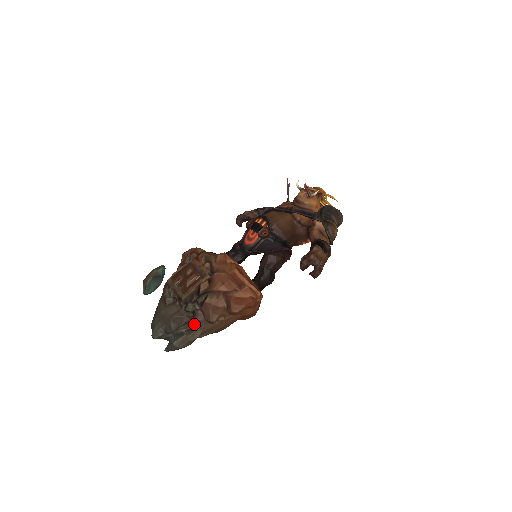
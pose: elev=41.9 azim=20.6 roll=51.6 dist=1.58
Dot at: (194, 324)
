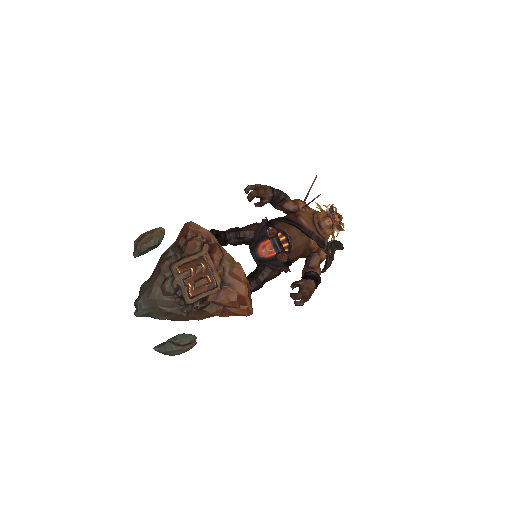
Dot at: (193, 339)
